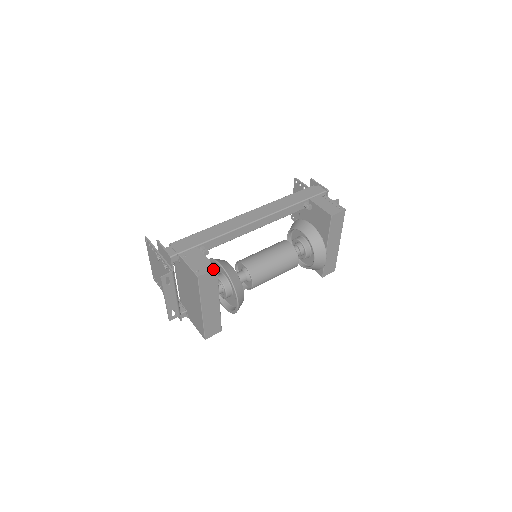
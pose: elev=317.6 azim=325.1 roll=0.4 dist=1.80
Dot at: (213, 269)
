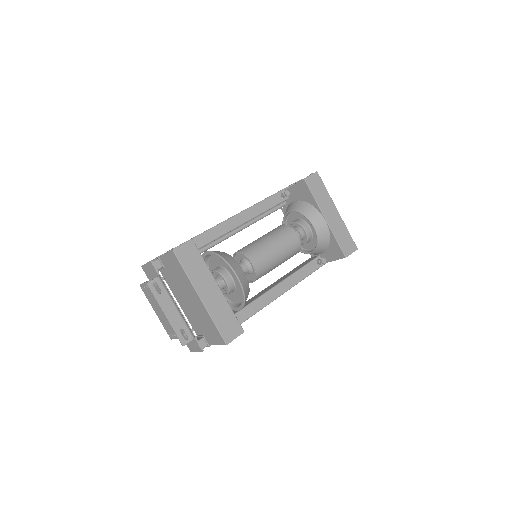
Dot at: (188, 241)
